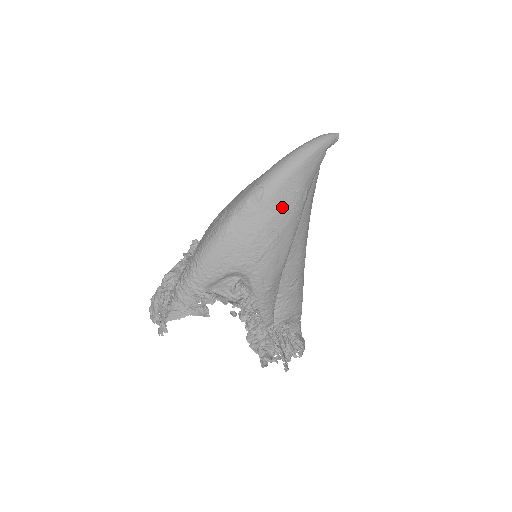
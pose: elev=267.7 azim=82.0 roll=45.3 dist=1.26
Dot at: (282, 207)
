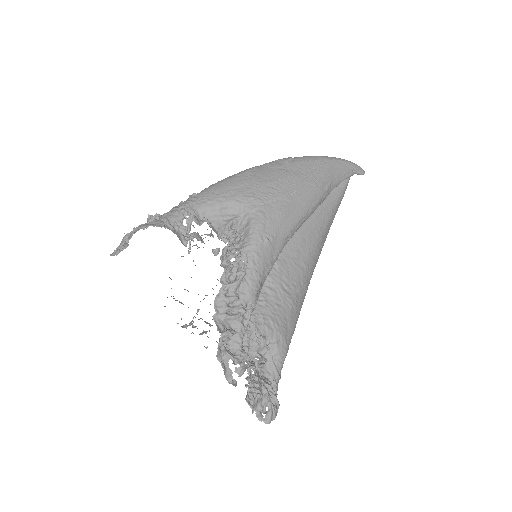
Dot at: (305, 175)
